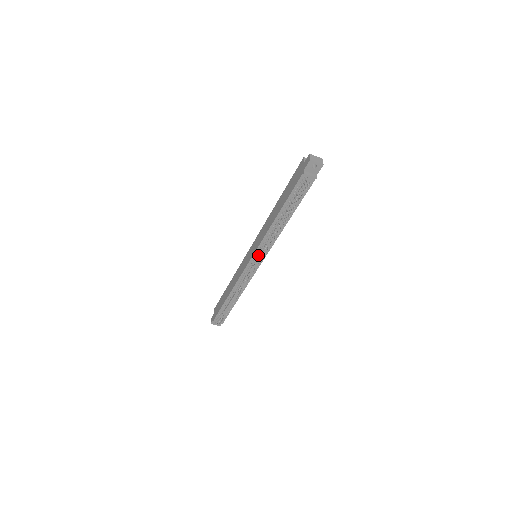
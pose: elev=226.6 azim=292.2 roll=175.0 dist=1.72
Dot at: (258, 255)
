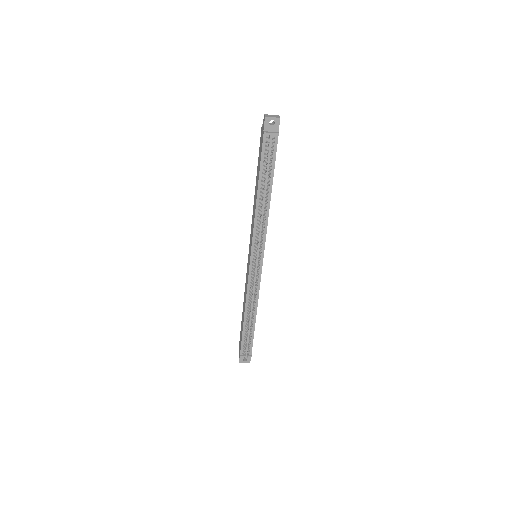
Dot at: (255, 250)
